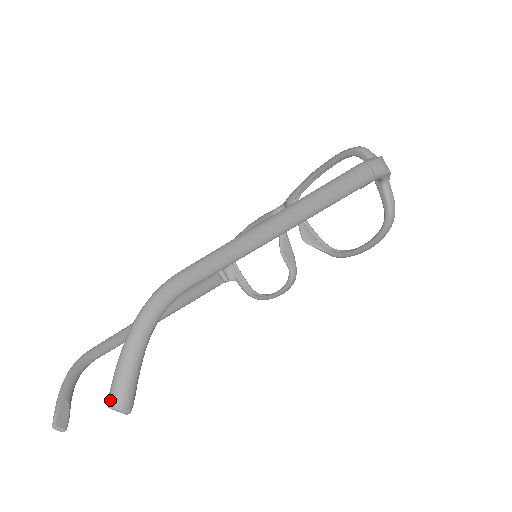
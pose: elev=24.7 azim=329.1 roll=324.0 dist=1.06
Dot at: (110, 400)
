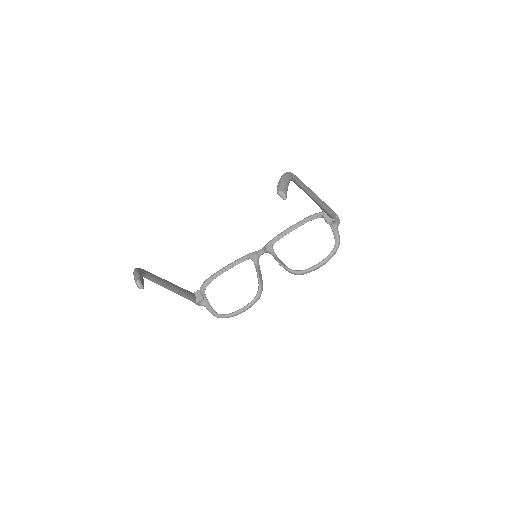
Dot at: (280, 189)
